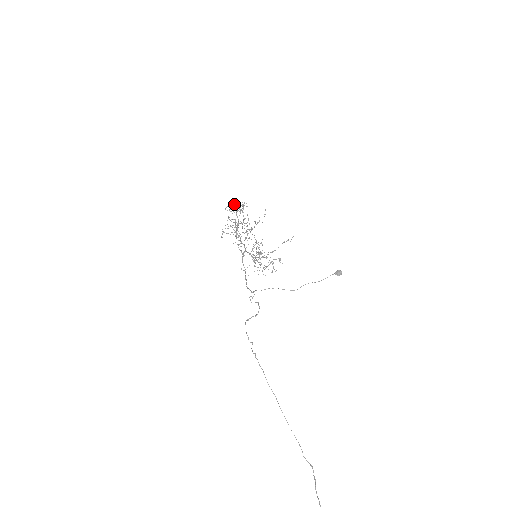
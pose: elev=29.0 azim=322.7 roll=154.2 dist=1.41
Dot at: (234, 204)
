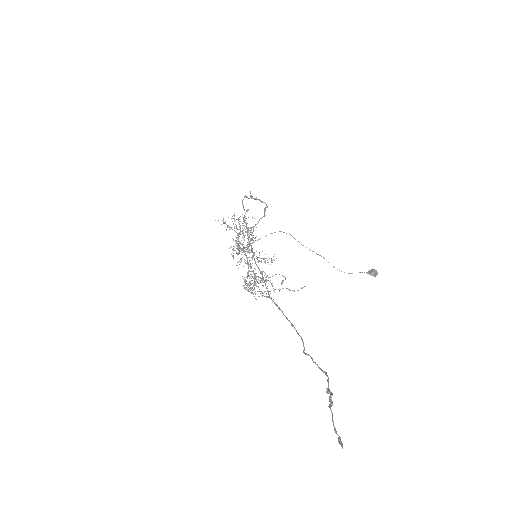
Dot at: occluded
